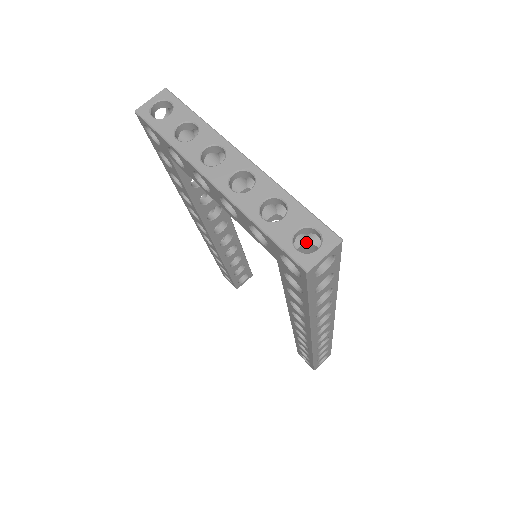
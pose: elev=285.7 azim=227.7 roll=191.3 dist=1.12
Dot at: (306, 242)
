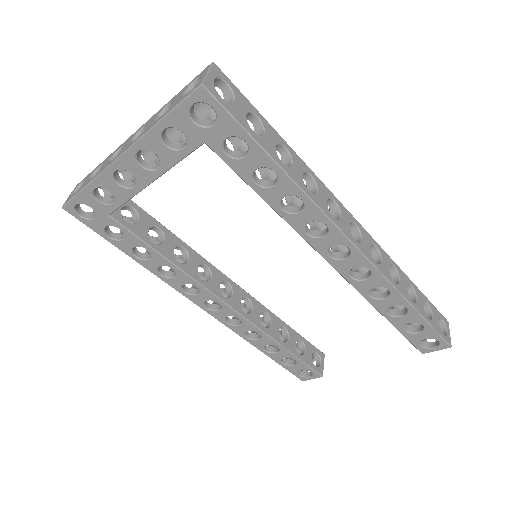
Dot at: (210, 112)
